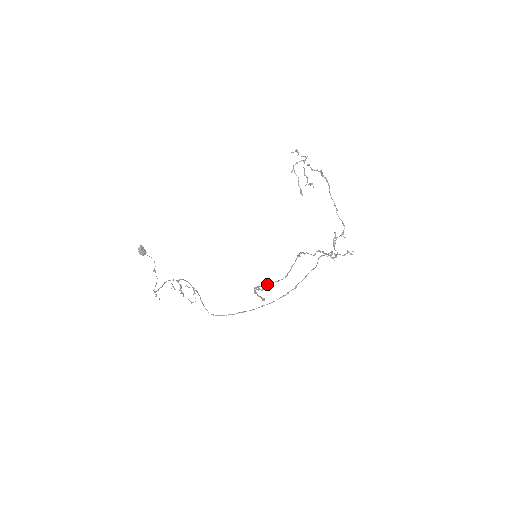
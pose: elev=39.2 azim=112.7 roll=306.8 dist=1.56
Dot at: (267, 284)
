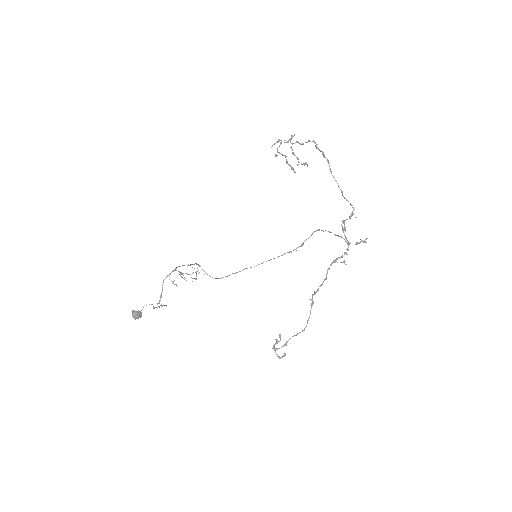
Dot at: (285, 343)
